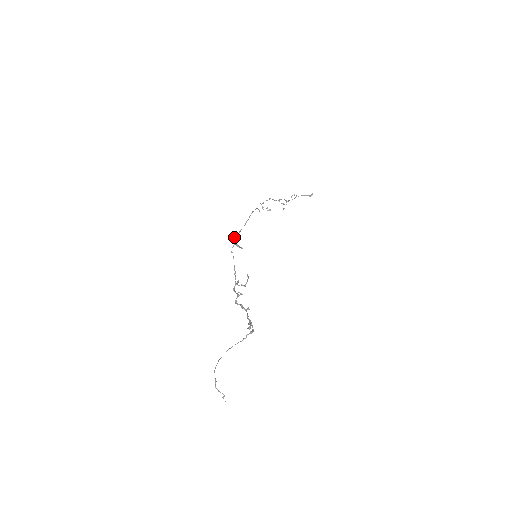
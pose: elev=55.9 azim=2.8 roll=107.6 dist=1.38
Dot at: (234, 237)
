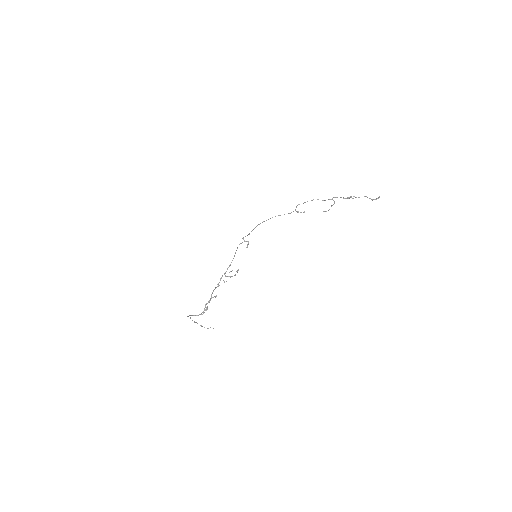
Dot at: (243, 237)
